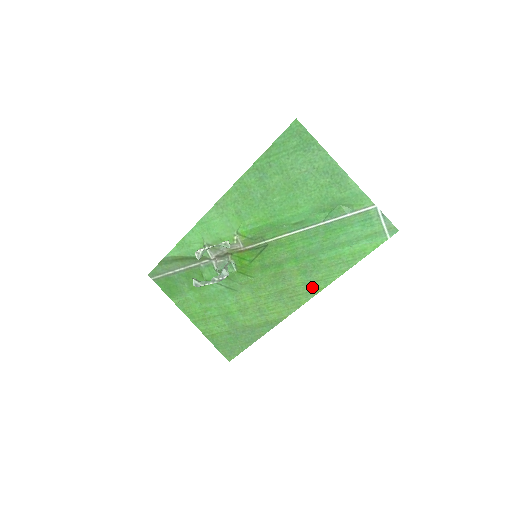
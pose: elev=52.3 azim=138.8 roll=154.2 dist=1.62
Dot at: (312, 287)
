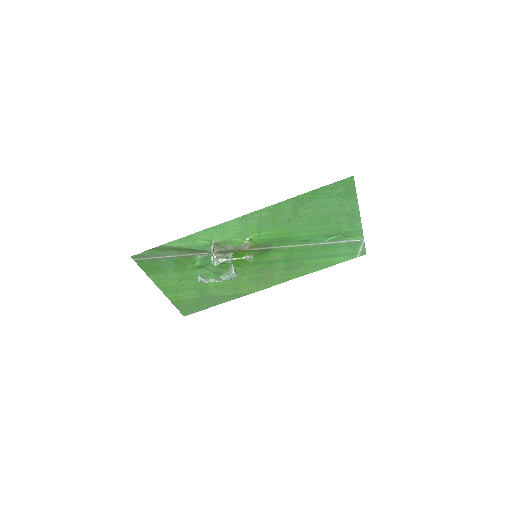
Dot at: (287, 277)
